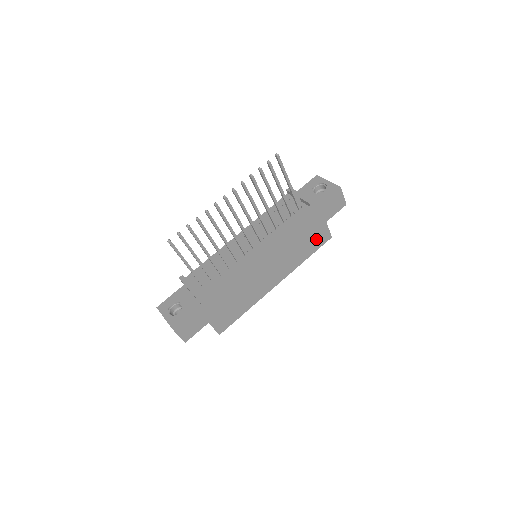
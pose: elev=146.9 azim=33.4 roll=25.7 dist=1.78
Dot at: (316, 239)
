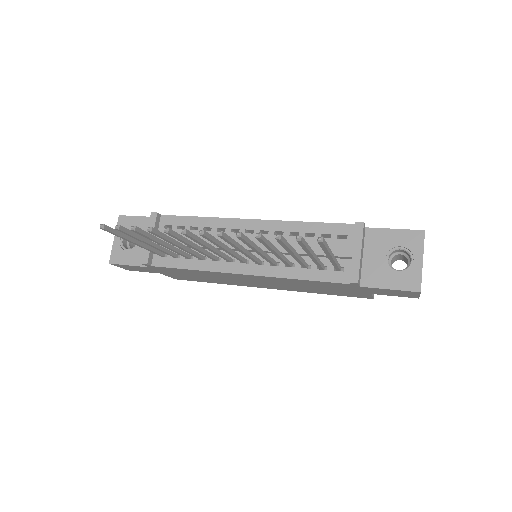
Dot at: (346, 293)
